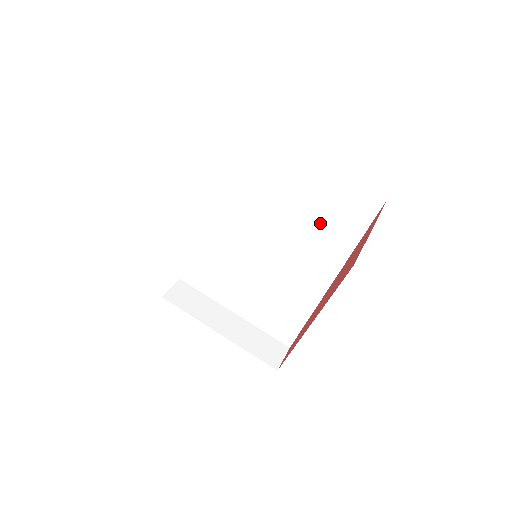
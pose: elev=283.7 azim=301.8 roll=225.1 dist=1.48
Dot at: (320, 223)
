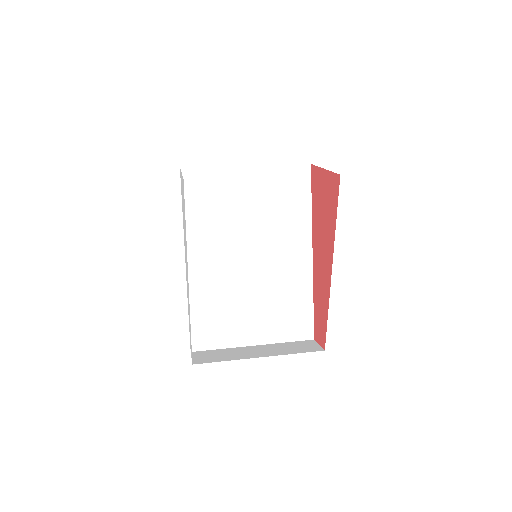
Dot at: (279, 211)
